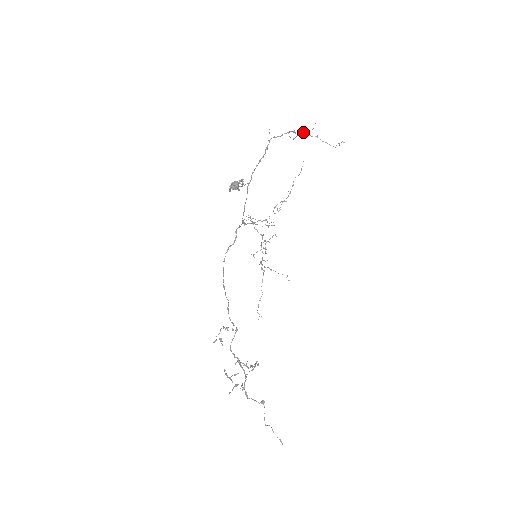
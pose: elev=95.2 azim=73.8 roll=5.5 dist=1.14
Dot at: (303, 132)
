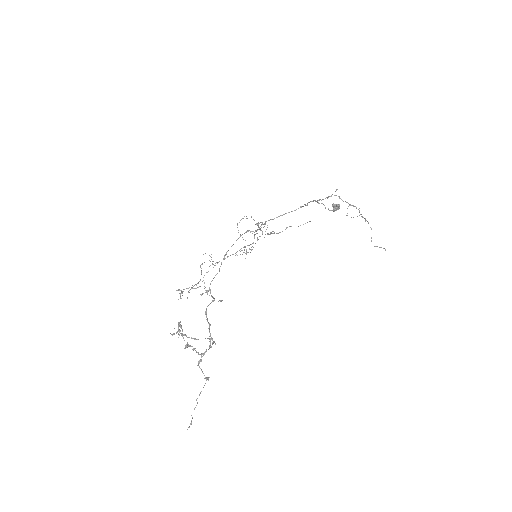
Dot at: occluded
